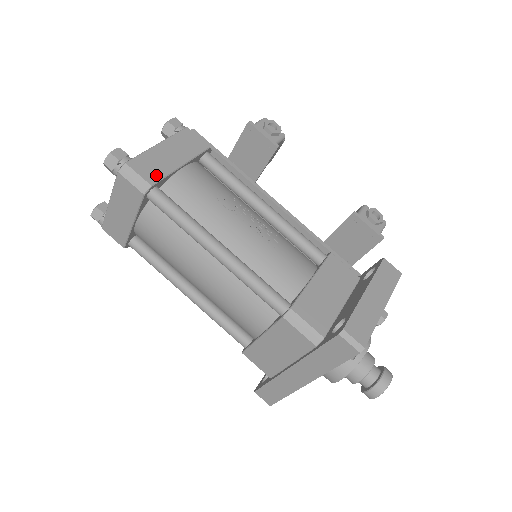
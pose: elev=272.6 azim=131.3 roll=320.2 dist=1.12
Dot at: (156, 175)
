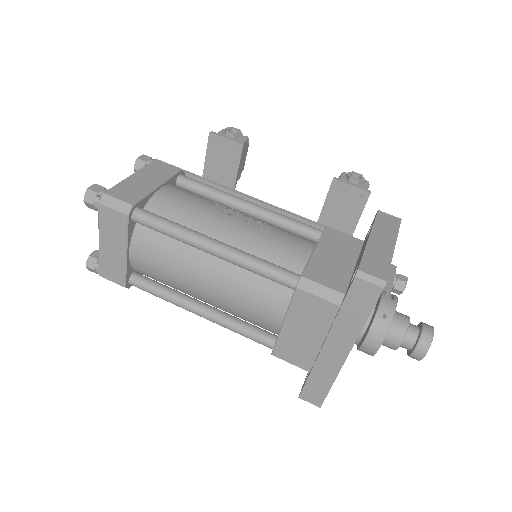
Dot at: (135, 197)
